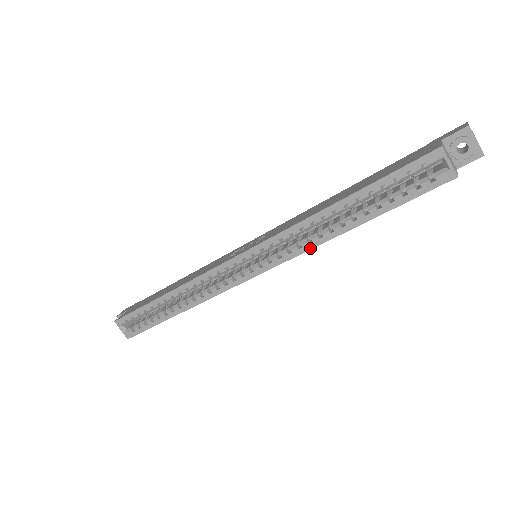
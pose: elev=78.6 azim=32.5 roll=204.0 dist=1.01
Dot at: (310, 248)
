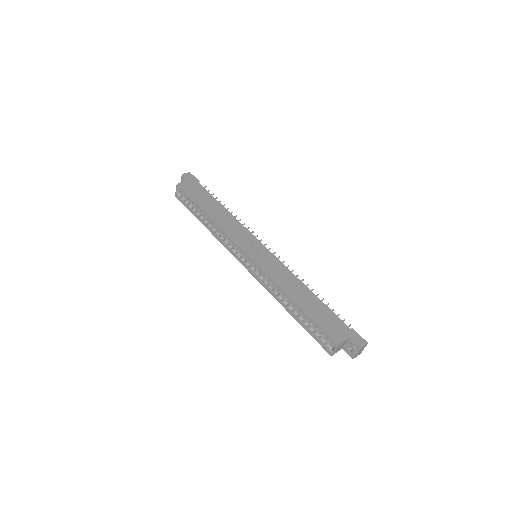
Dot at: (270, 293)
